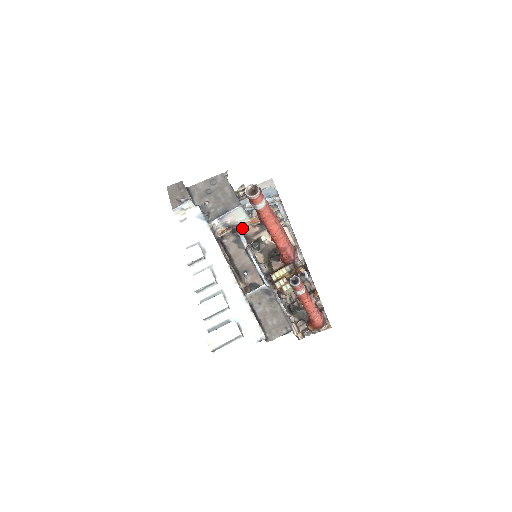
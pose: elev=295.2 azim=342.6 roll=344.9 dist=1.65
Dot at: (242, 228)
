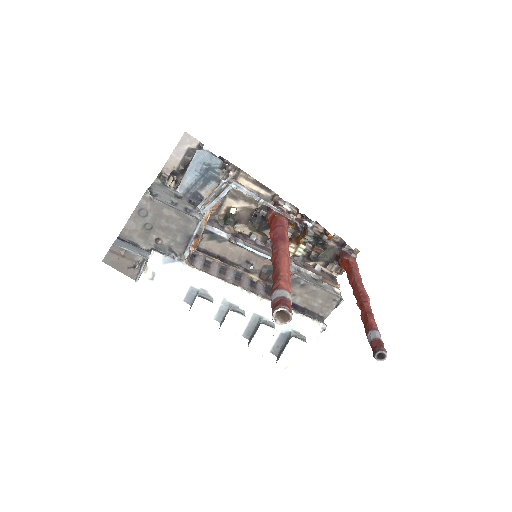
Dot at: occluded
